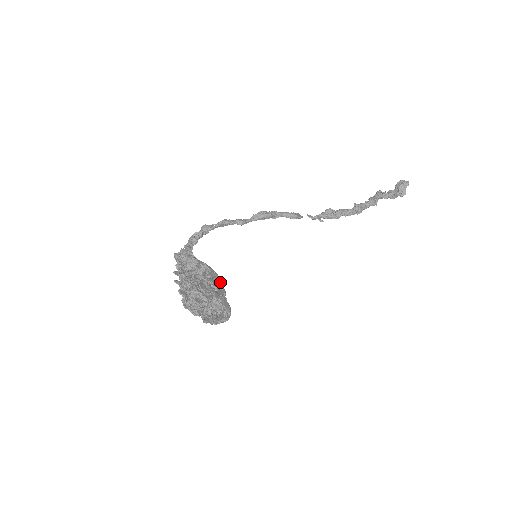
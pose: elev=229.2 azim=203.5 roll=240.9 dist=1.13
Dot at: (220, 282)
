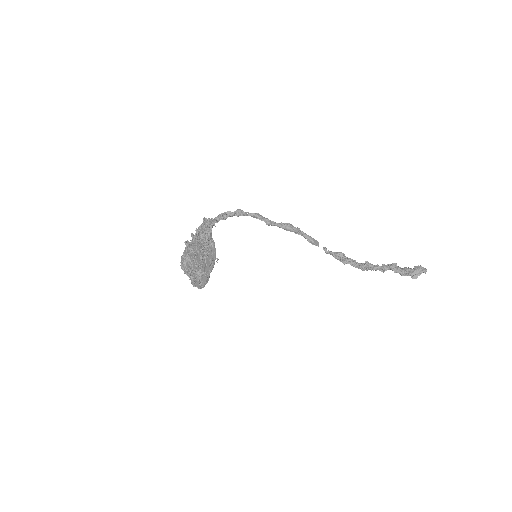
Dot at: (213, 261)
